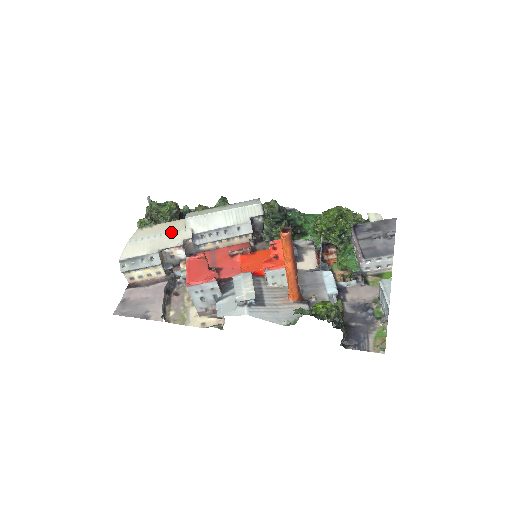
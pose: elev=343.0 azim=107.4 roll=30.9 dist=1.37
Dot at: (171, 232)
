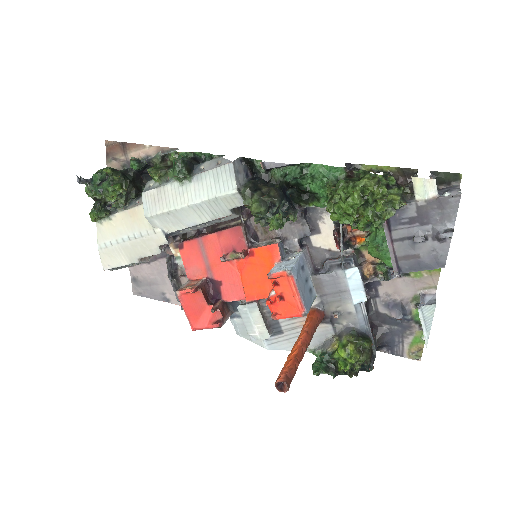
Dot at: (139, 235)
